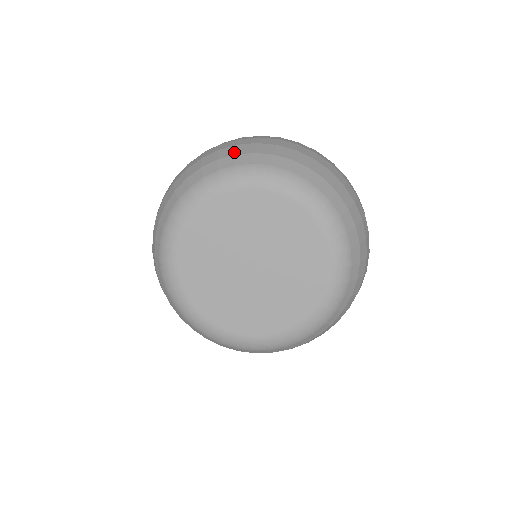
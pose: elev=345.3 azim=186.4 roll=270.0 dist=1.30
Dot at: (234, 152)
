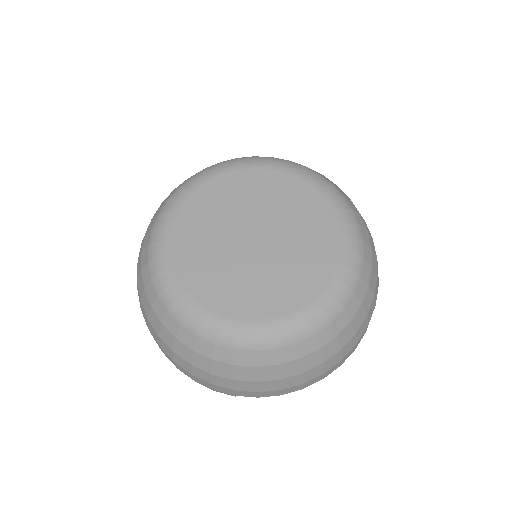
Dot at: occluded
